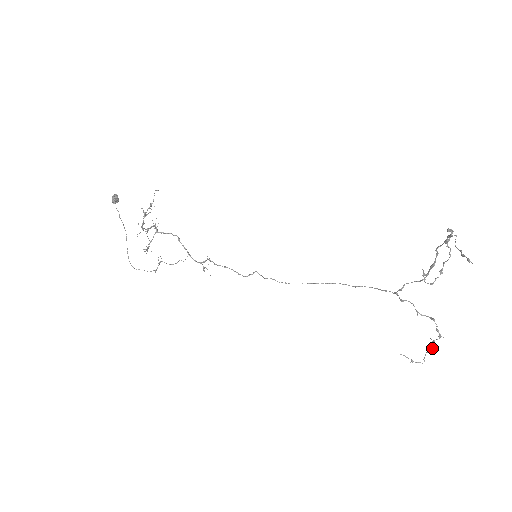
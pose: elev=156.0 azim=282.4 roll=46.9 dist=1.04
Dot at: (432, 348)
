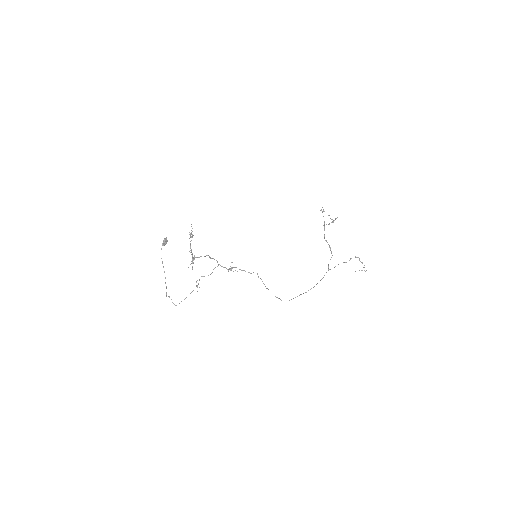
Dot at: occluded
